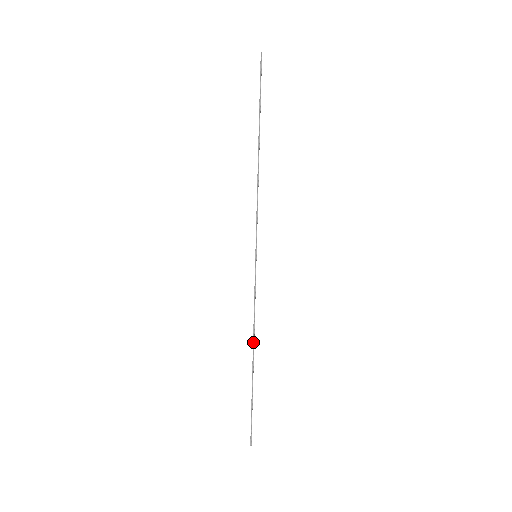
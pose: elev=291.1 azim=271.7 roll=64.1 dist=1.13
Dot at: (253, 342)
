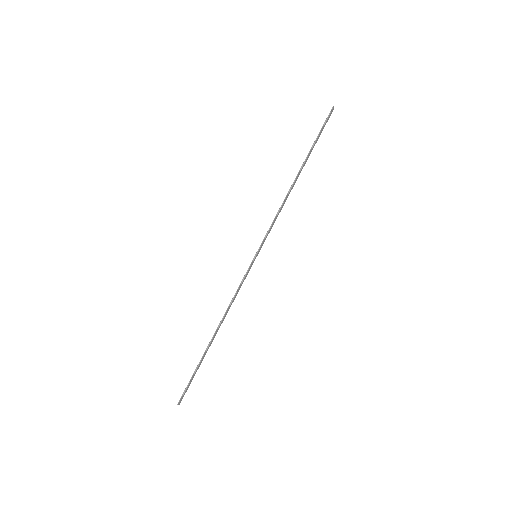
Dot at: (220, 322)
